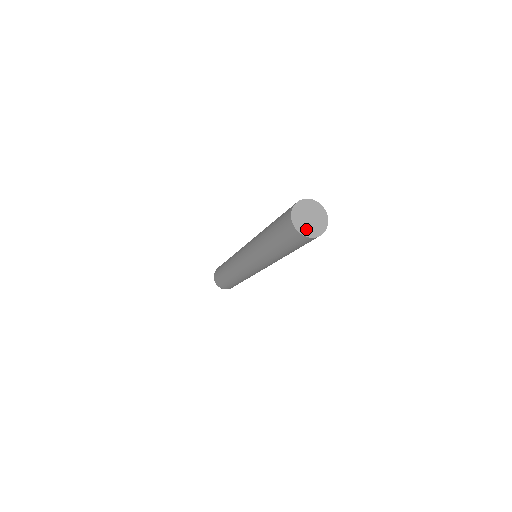
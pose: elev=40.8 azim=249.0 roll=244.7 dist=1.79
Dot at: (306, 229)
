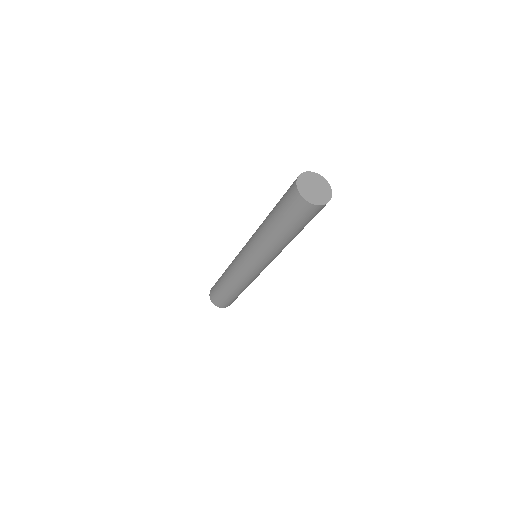
Dot at: (312, 197)
